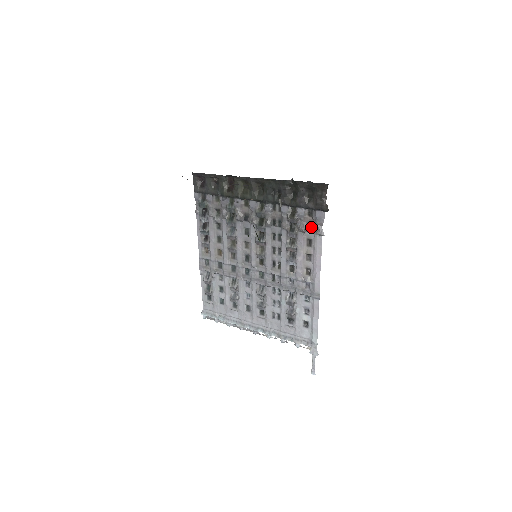
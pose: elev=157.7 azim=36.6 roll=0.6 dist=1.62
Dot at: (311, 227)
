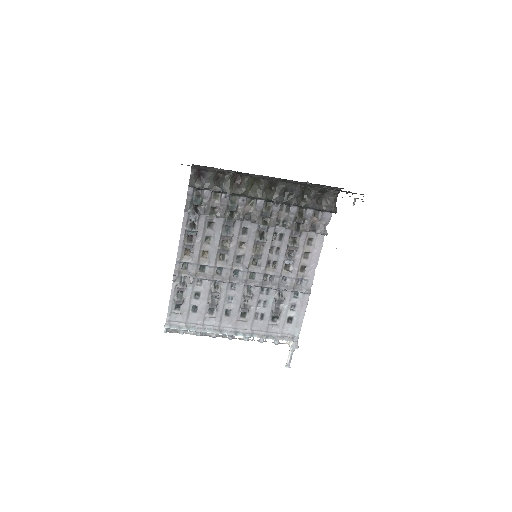
Dot at: (315, 227)
